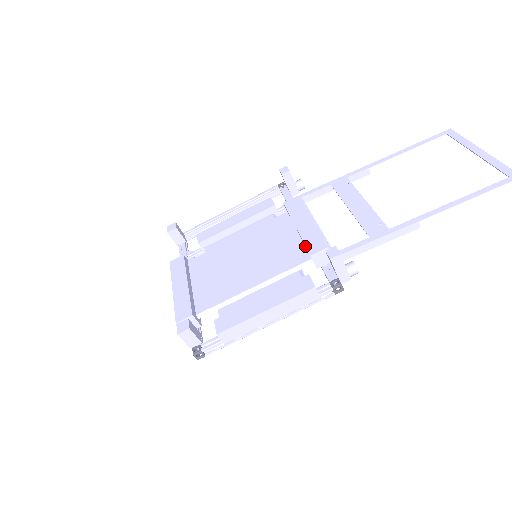
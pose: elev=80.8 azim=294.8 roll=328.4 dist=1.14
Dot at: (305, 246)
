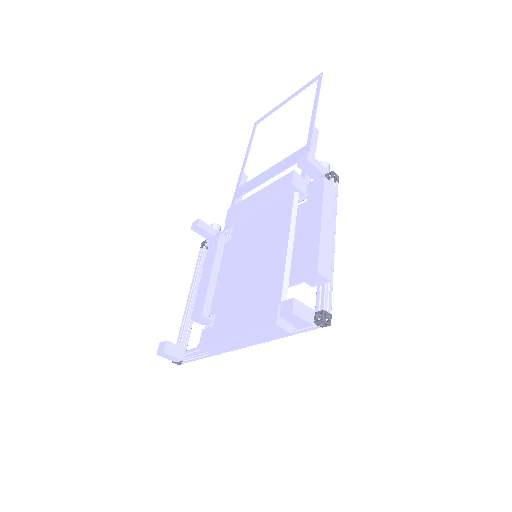
Dot at: (278, 200)
